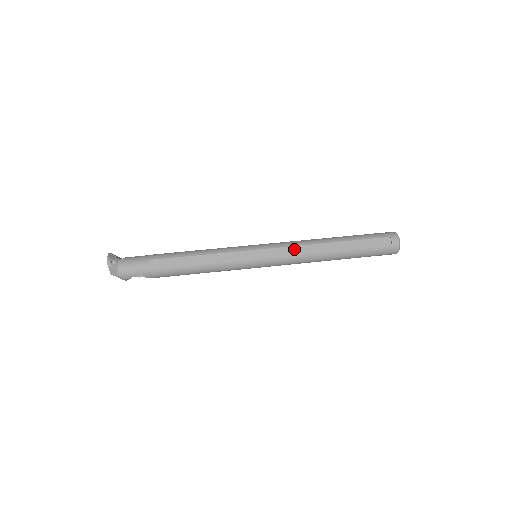
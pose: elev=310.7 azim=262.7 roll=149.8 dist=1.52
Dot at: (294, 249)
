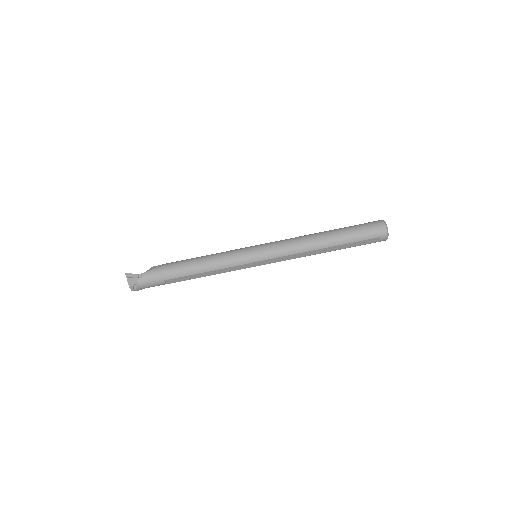
Dot at: (291, 257)
